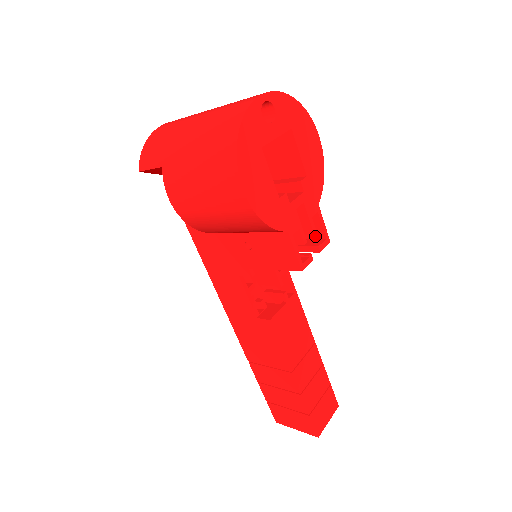
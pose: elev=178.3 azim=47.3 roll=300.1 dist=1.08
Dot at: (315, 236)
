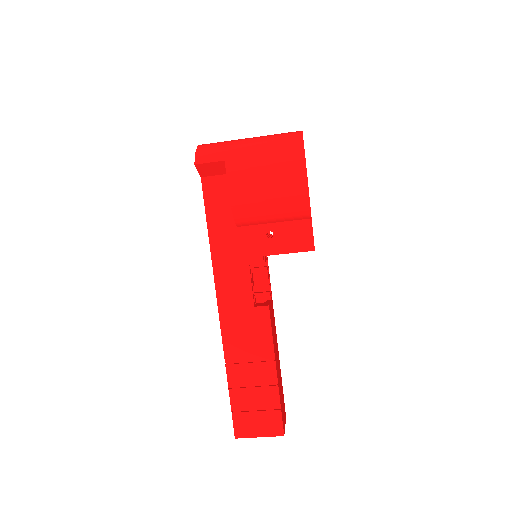
Dot at: occluded
